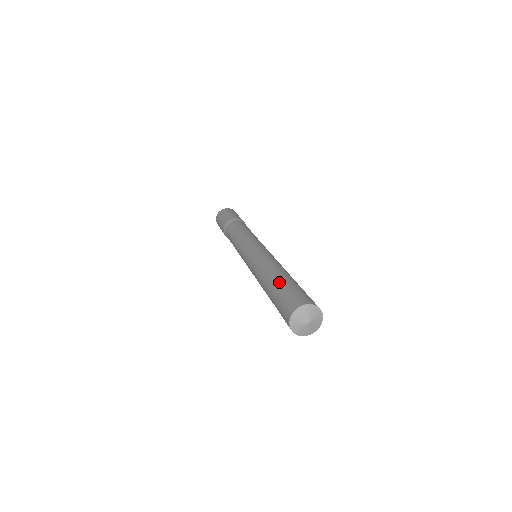
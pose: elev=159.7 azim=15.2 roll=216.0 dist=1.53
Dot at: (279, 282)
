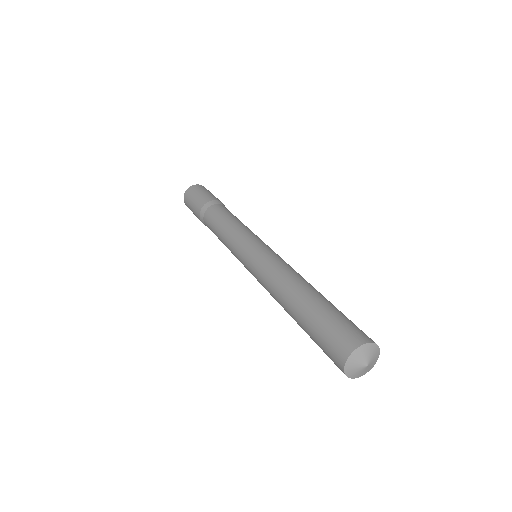
Dot at: (327, 301)
